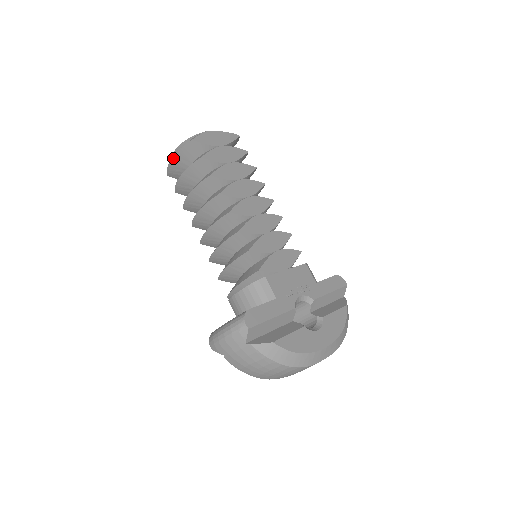
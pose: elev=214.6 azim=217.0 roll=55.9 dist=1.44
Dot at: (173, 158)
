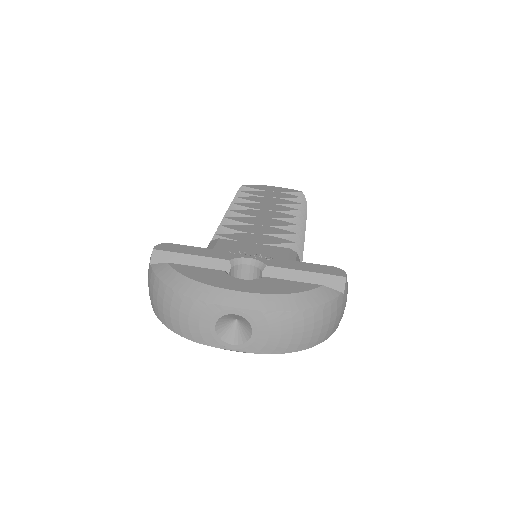
Dot at: occluded
